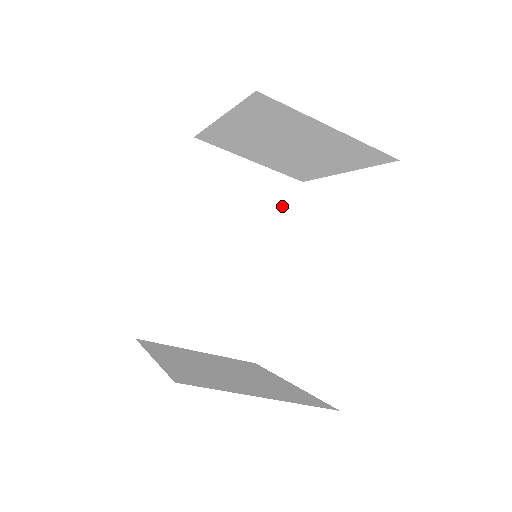
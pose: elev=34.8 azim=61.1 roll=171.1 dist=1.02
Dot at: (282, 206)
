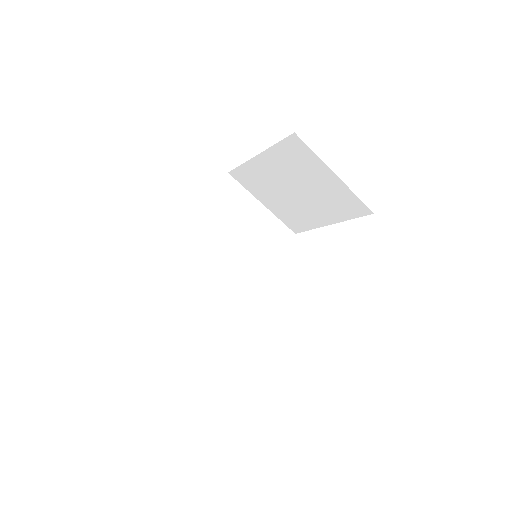
Dot at: (276, 245)
